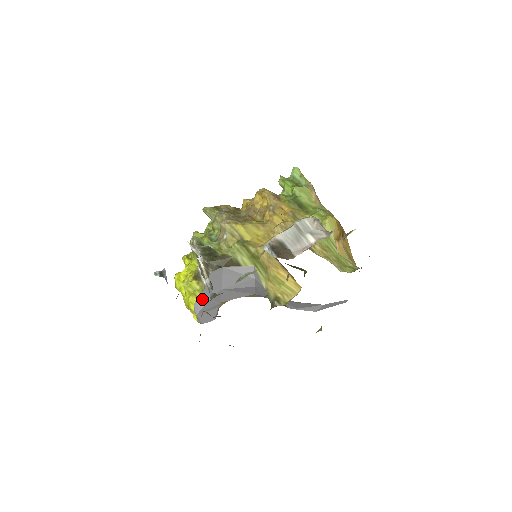
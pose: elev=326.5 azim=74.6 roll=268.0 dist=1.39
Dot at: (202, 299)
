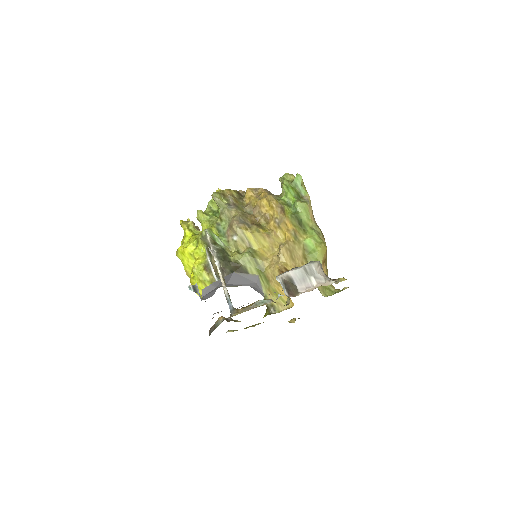
Dot at: (210, 287)
